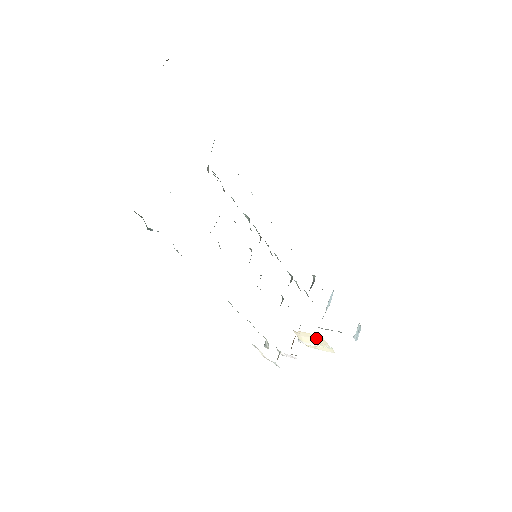
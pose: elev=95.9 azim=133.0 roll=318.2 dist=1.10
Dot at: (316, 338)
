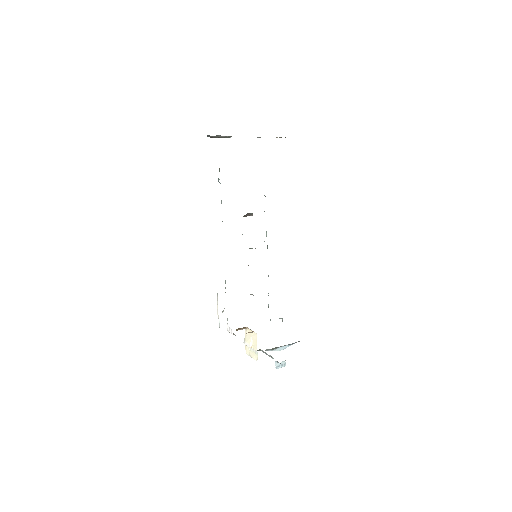
Dot at: (253, 337)
